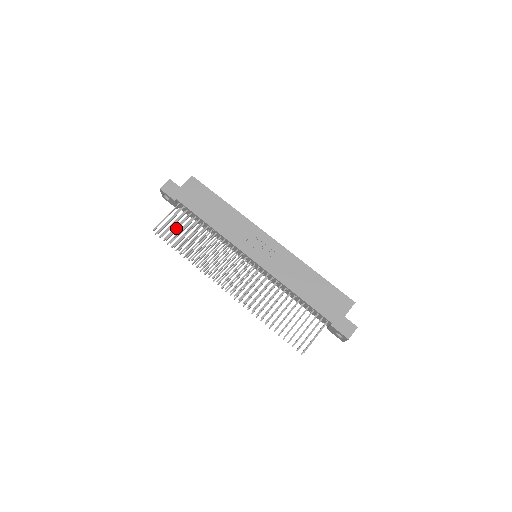
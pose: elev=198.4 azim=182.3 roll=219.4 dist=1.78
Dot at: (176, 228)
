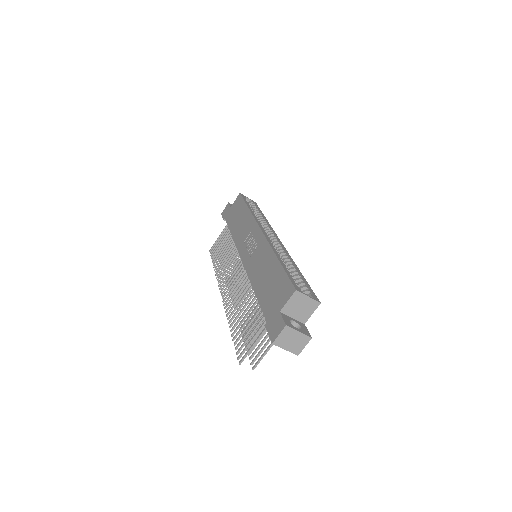
Dot at: (219, 245)
